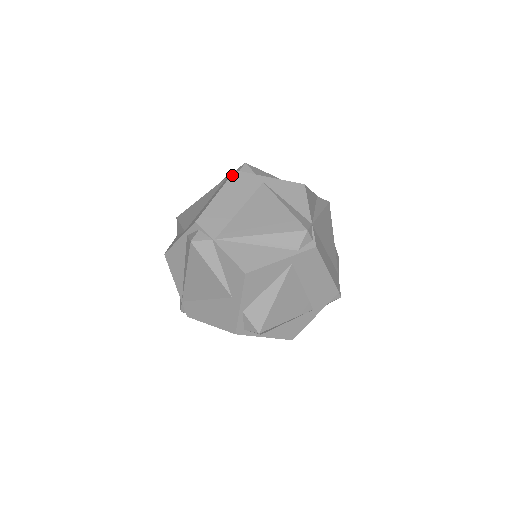
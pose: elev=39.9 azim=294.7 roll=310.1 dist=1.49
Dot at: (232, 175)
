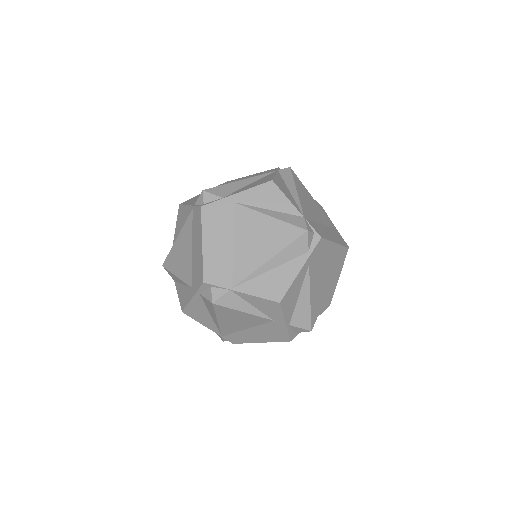
Dot at: (202, 214)
